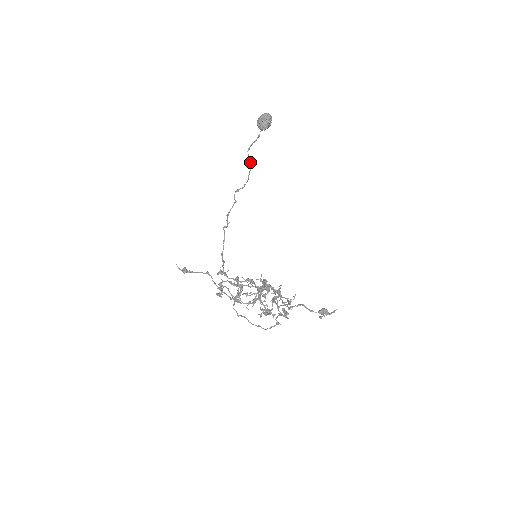
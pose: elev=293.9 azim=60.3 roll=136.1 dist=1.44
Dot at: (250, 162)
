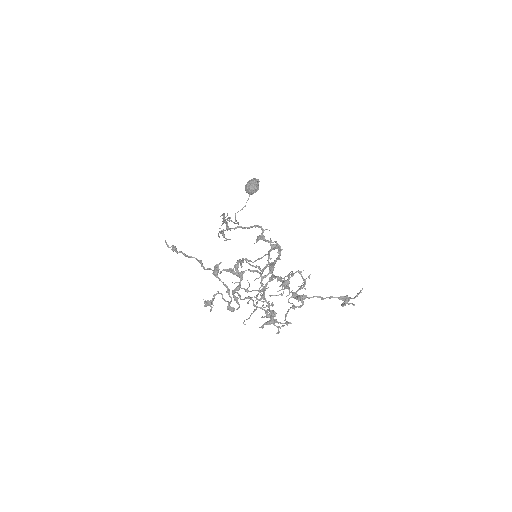
Dot at: (237, 222)
